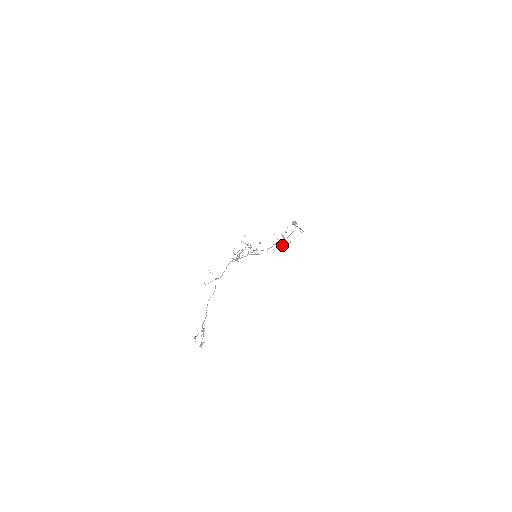
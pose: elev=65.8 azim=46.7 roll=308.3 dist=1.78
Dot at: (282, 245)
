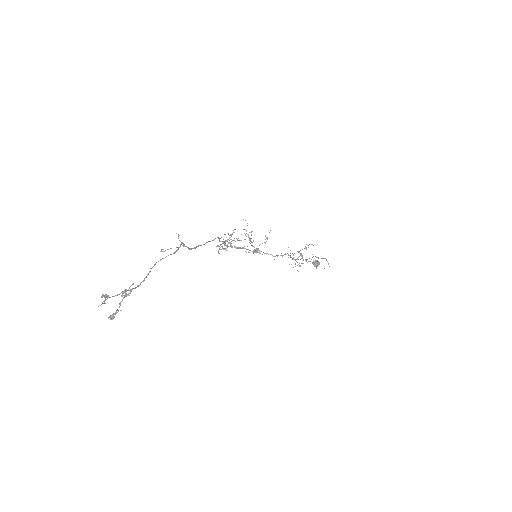
Dot at: (297, 262)
